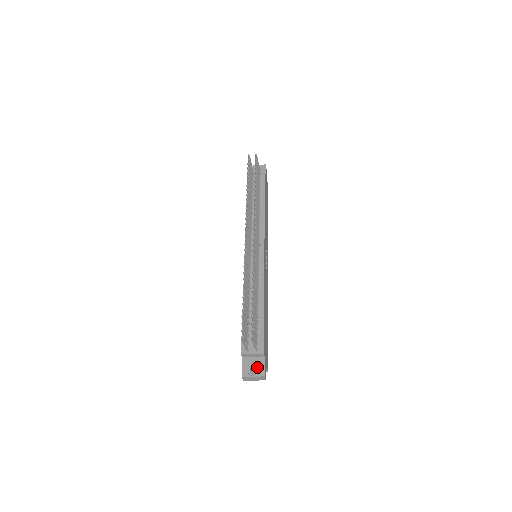
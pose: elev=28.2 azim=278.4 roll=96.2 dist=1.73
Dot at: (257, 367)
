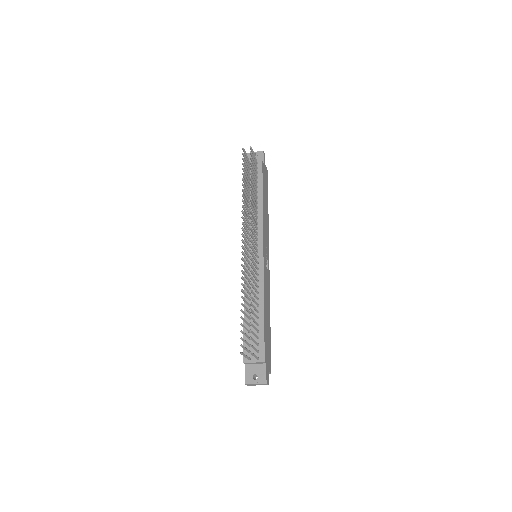
Dot at: (259, 375)
